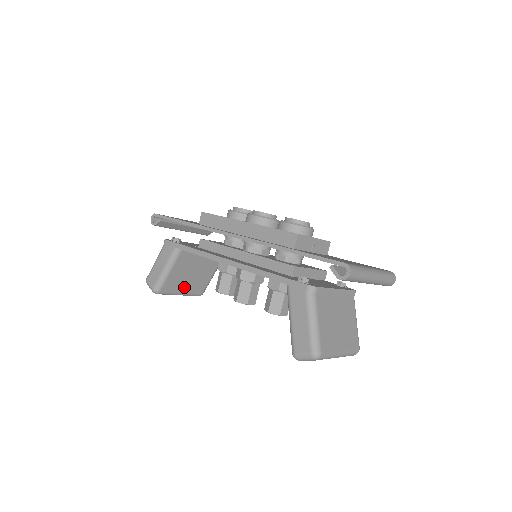
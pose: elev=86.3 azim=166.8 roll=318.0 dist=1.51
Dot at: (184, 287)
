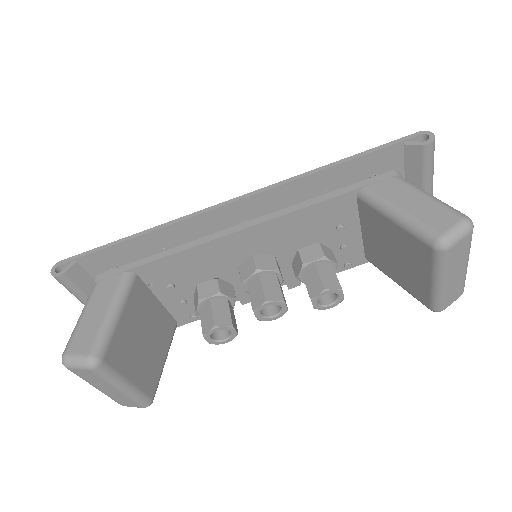
Dot at: (133, 367)
